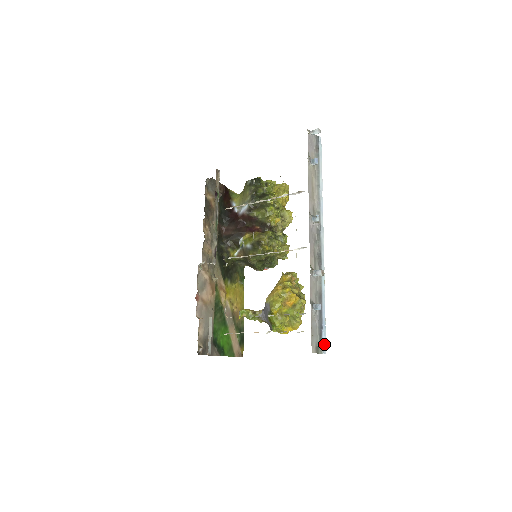
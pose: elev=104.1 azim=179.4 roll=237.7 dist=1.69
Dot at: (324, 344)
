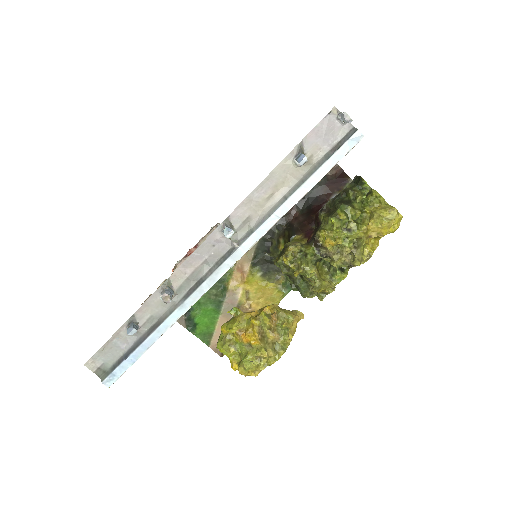
Dot at: (114, 376)
